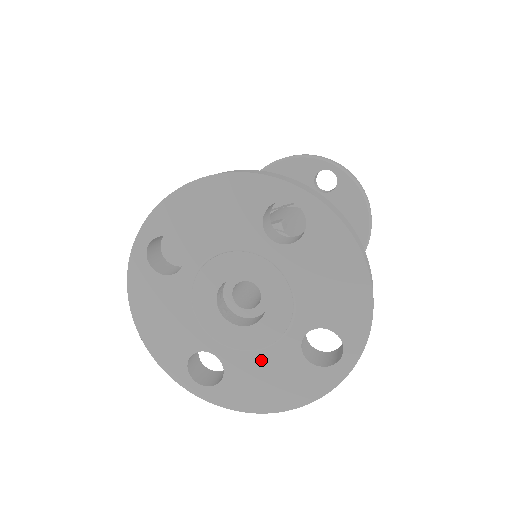
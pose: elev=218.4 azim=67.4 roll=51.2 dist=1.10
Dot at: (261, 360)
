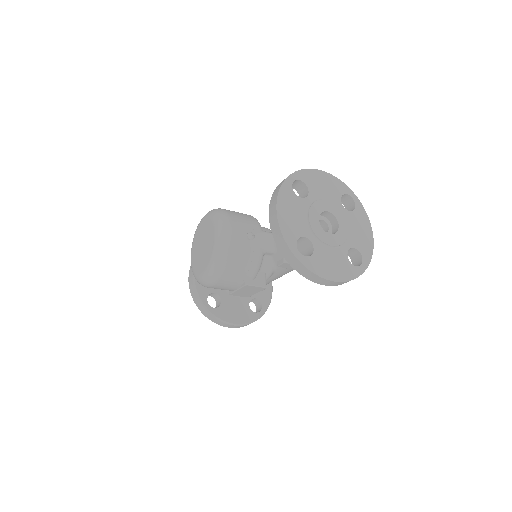
Dot at: (331, 252)
